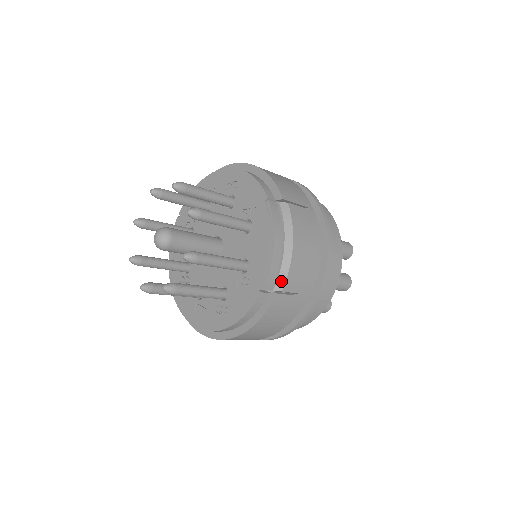
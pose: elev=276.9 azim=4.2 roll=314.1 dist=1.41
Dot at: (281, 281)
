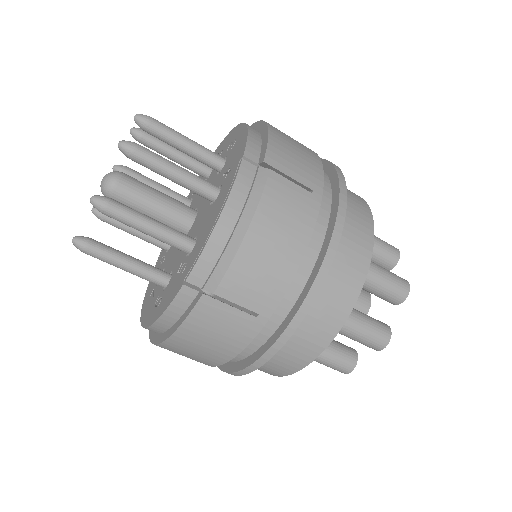
Dot at: (216, 277)
